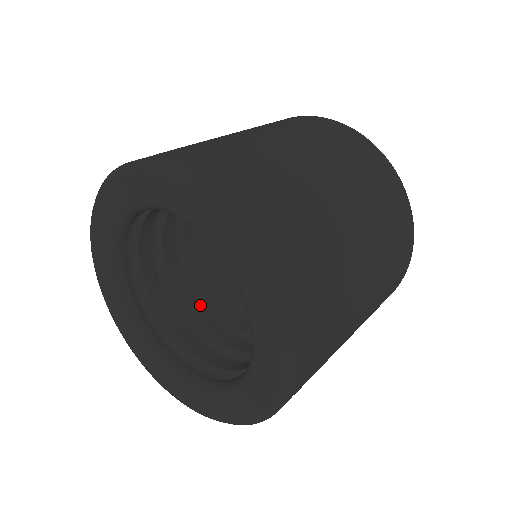
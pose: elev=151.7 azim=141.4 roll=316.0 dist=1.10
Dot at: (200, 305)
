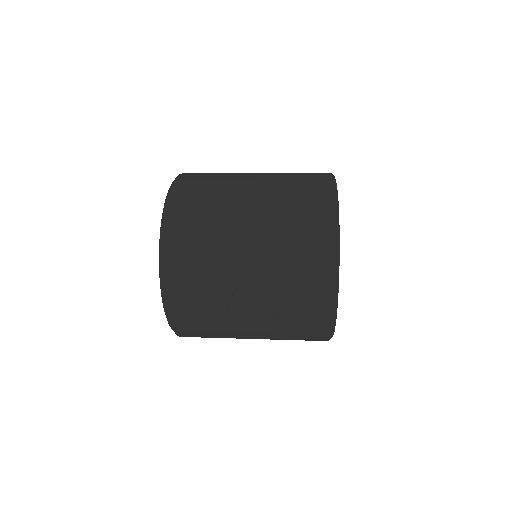
Dot at: occluded
